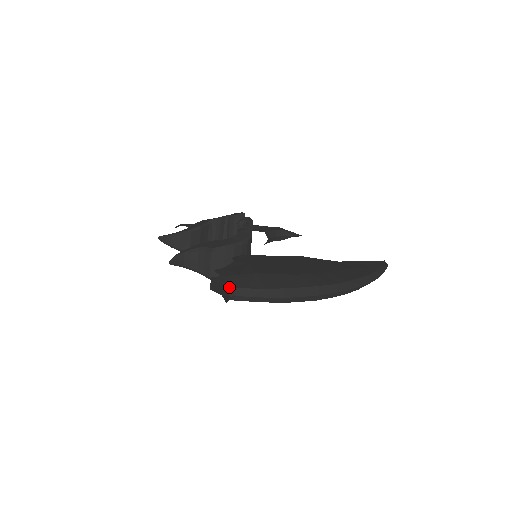
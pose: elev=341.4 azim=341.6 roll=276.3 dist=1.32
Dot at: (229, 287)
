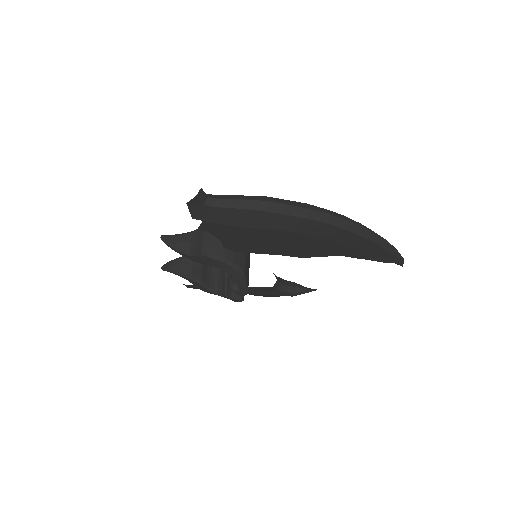
Dot at: (208, 195)
